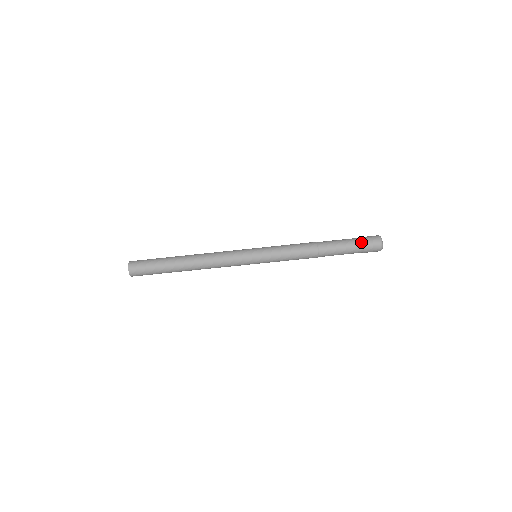
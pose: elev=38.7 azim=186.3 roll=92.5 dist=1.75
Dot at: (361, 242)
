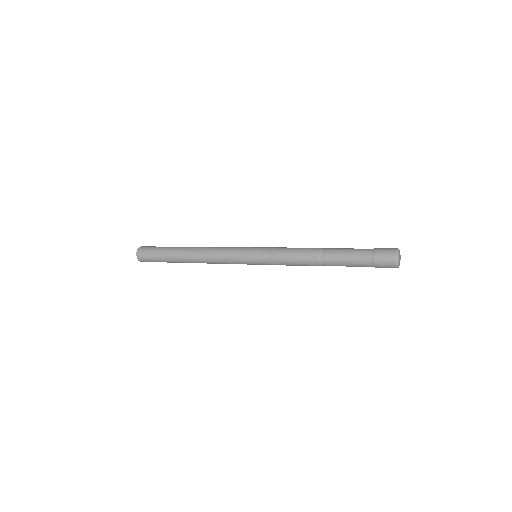
Dot at: (371, 256)
